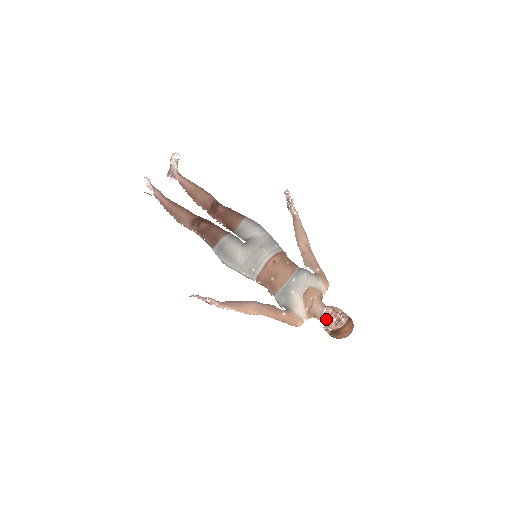
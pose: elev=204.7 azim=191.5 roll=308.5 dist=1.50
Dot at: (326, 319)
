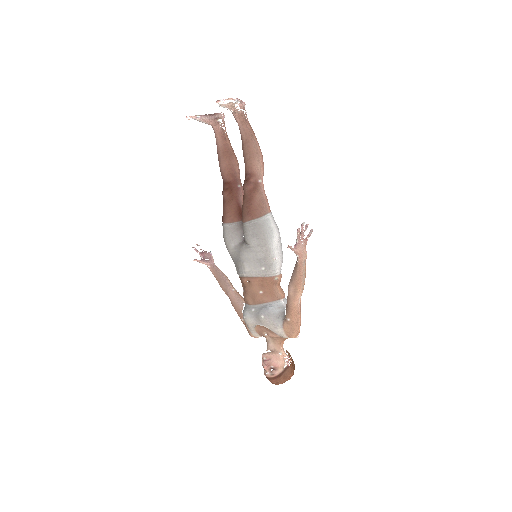
Dot at: occluded
